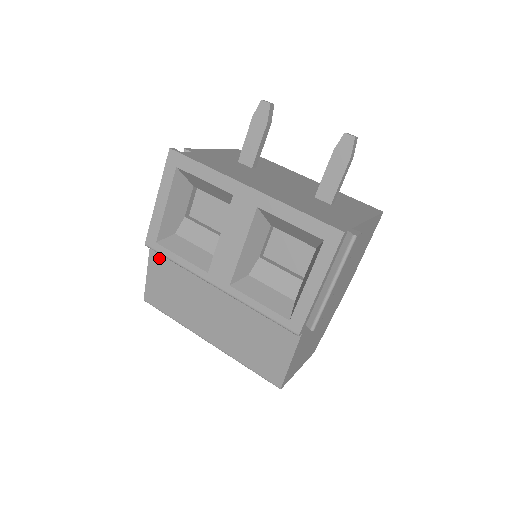
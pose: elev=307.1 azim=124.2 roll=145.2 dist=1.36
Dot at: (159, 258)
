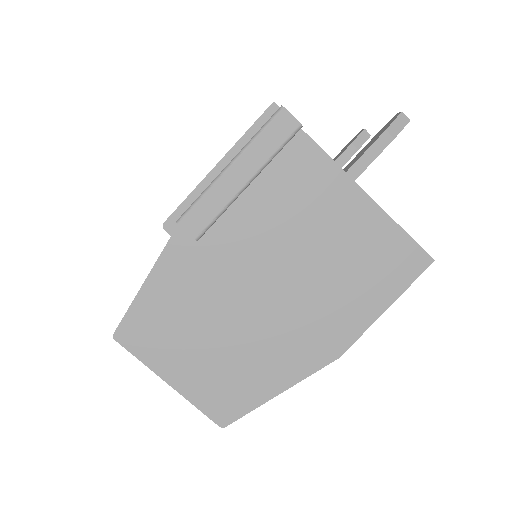
Dot at: occluded
